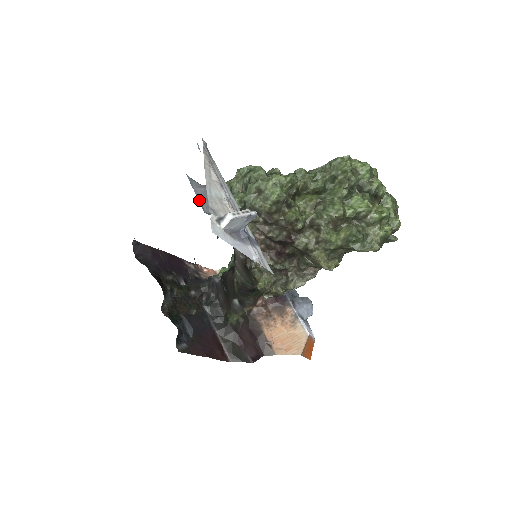
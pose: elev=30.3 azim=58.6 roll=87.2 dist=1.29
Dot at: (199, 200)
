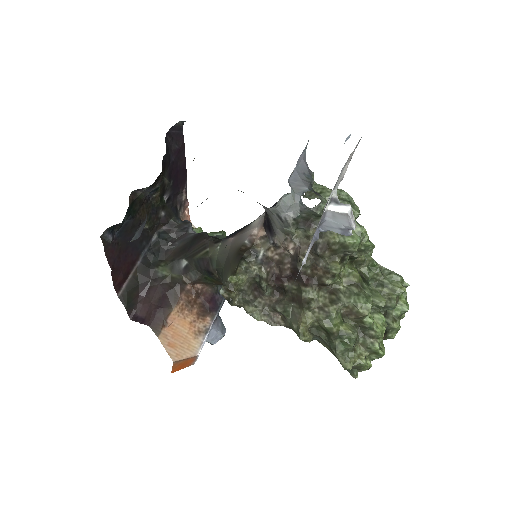
Dot at: (296, 167)
